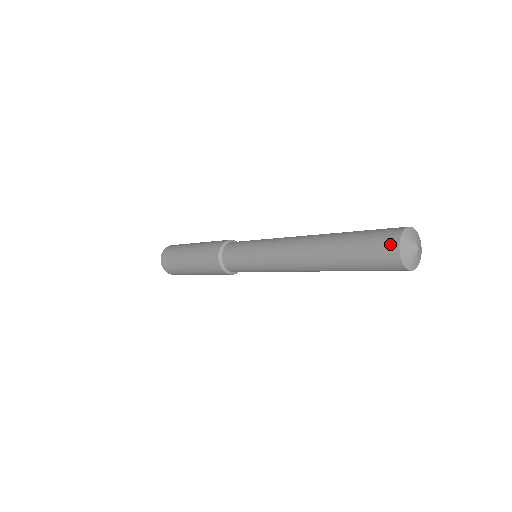
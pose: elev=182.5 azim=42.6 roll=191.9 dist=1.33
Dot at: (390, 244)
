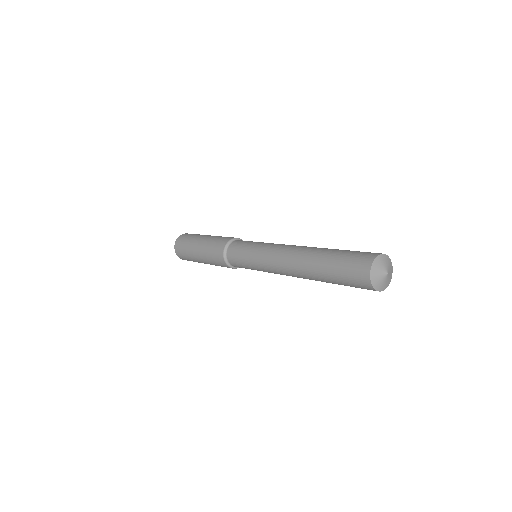
Dot at: (364, 283)
